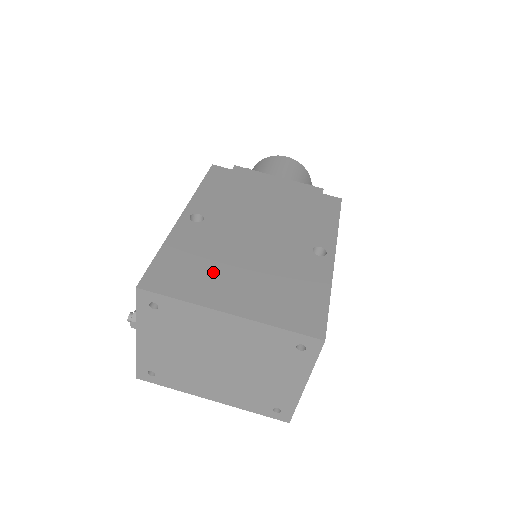
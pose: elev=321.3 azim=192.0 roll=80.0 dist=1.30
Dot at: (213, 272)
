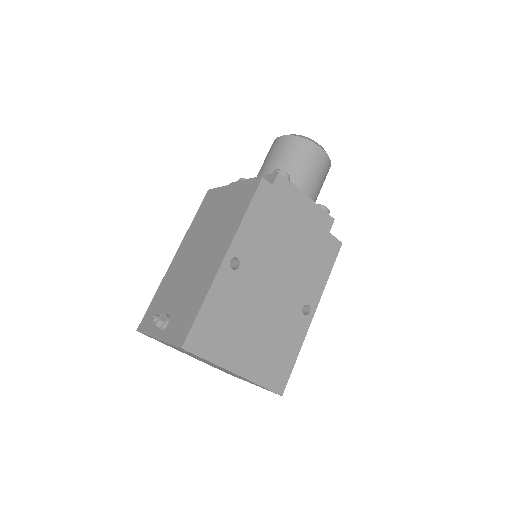
Dot at: (234, 332)
